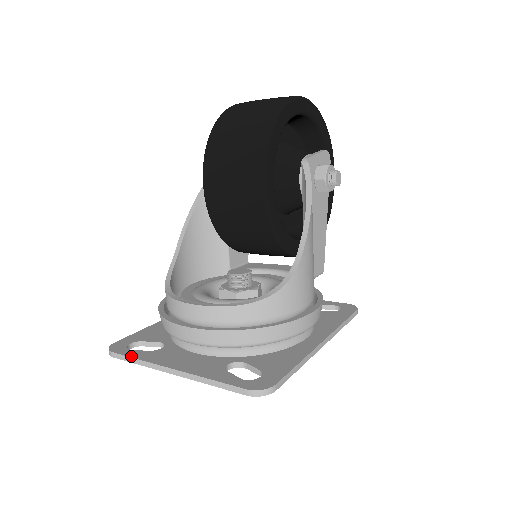
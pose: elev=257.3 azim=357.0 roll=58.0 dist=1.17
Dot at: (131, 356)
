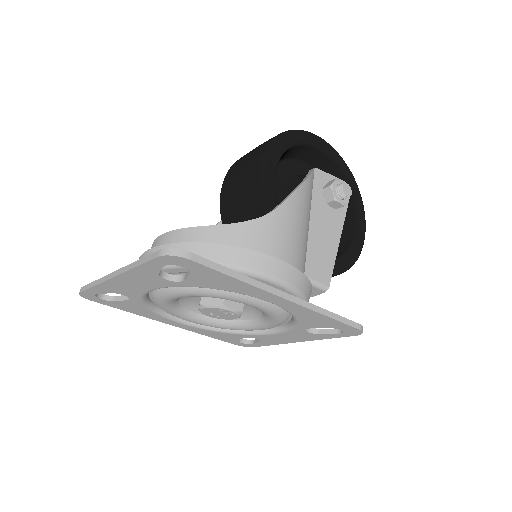
Dot at: (92, 283)
